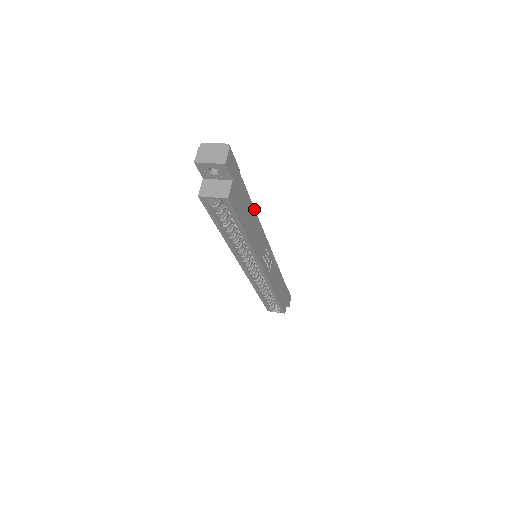
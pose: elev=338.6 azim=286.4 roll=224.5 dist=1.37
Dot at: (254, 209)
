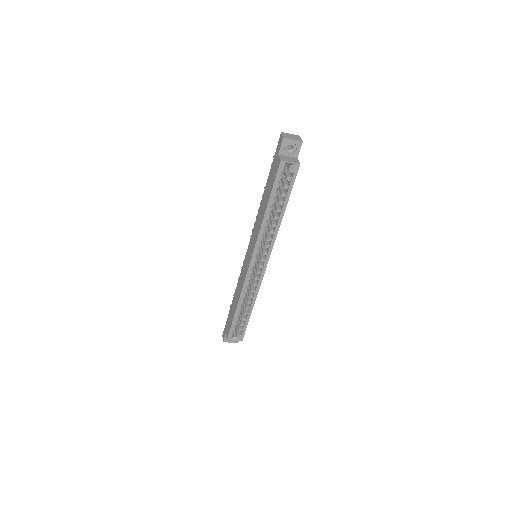
Dot at: occluded
